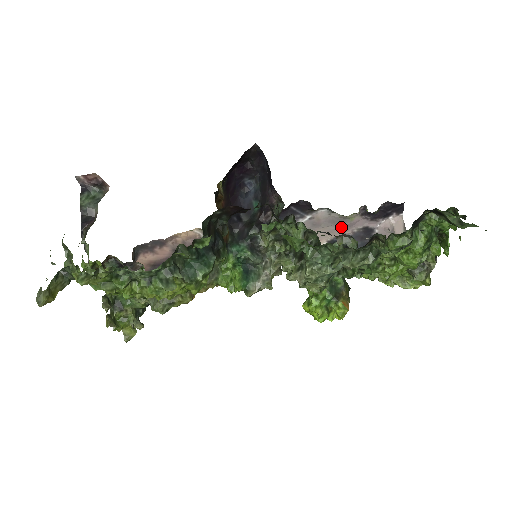
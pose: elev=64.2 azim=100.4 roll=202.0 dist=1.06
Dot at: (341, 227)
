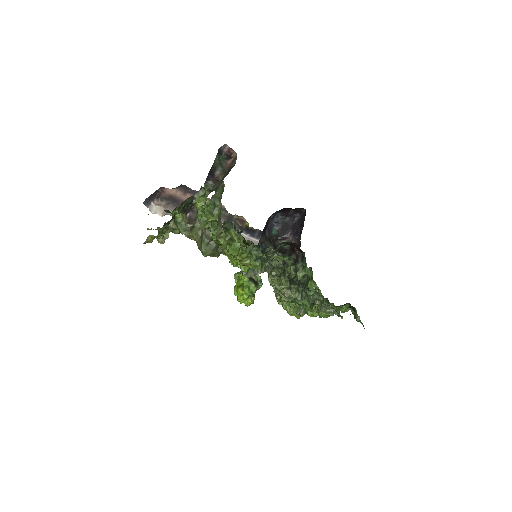
Dot at: occluded
